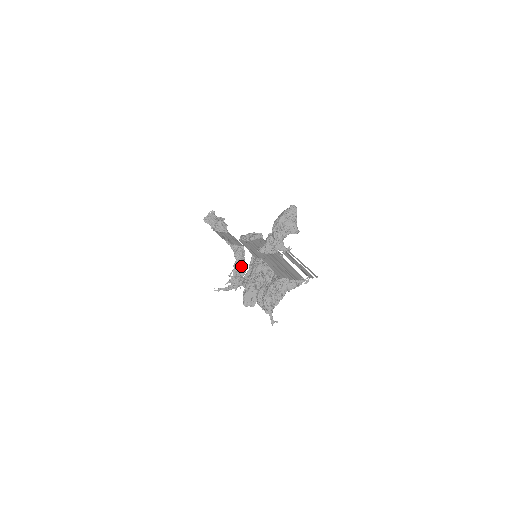
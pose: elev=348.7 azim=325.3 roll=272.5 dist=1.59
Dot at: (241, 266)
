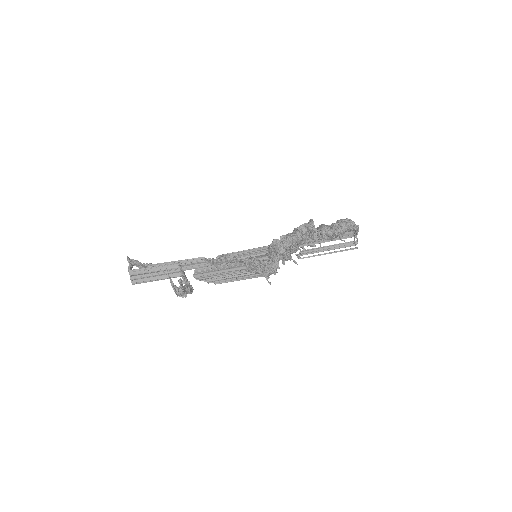
Dot at: (190, 285)
